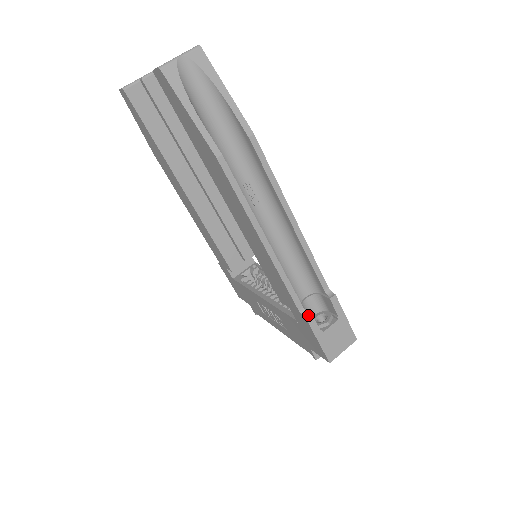
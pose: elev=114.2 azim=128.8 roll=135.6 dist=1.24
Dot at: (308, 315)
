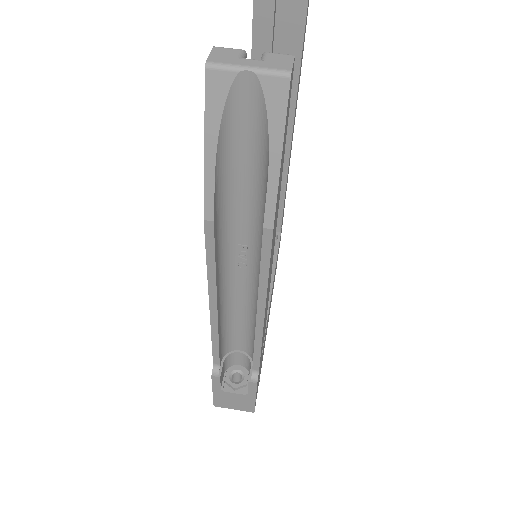
Dot at: (216, 375)
